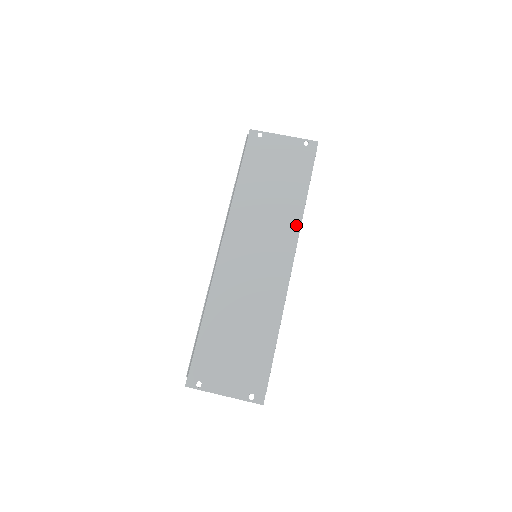
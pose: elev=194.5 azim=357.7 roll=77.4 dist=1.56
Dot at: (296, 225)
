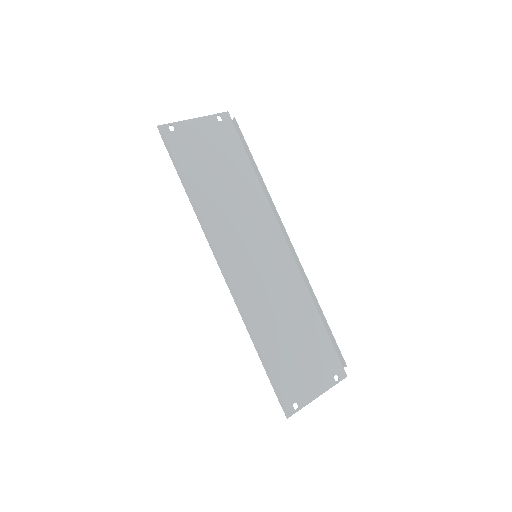
Dot at: (266, 205)
